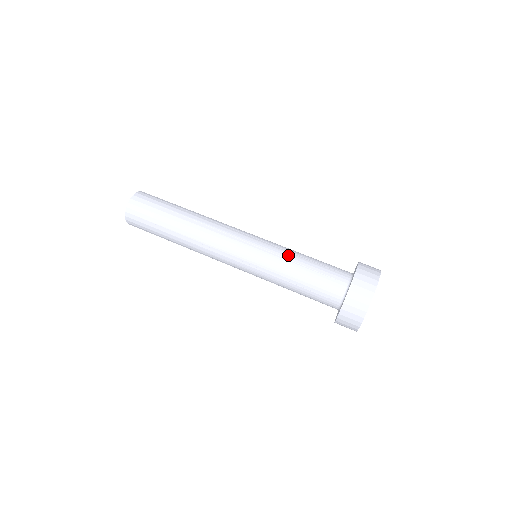
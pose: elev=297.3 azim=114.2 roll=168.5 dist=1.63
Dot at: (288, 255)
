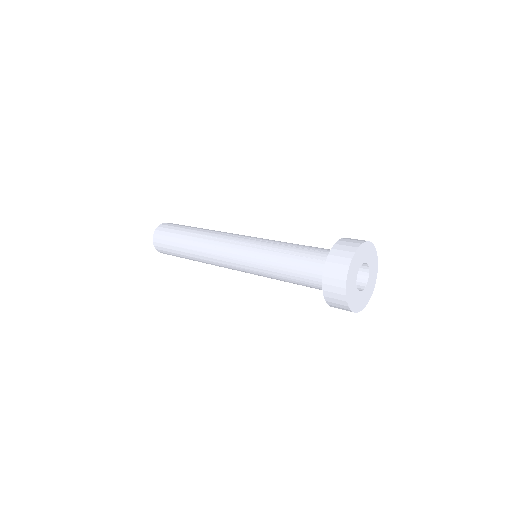
Dot at: (281, 242)
